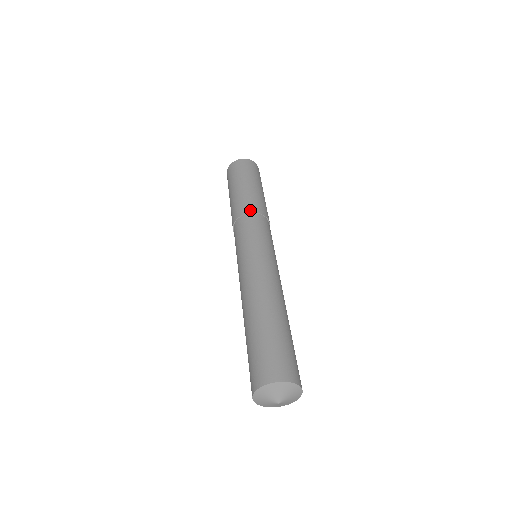
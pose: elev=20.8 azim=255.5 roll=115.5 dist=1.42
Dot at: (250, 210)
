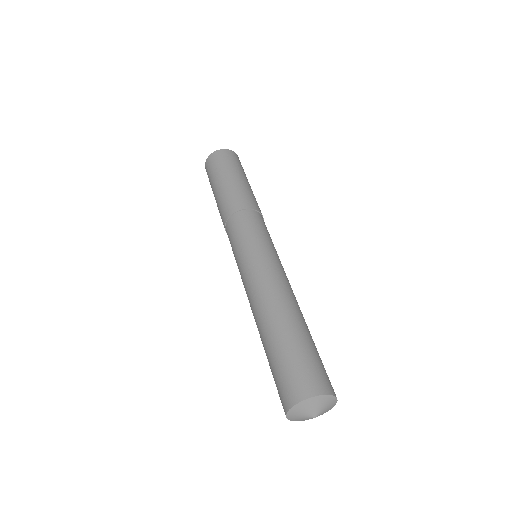
Dot at: (228, 214)
